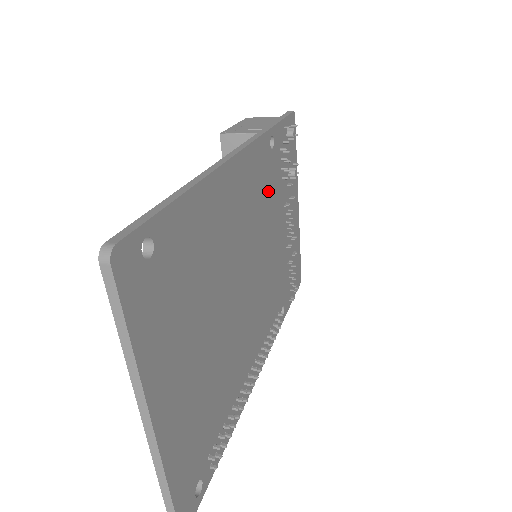
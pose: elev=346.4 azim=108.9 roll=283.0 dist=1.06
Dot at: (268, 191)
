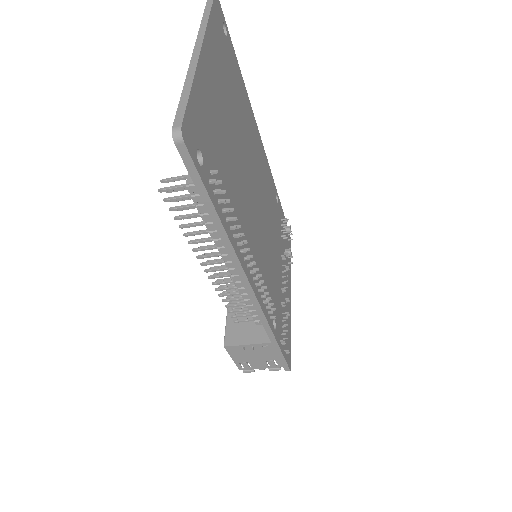
Dot at: (273, 210)
